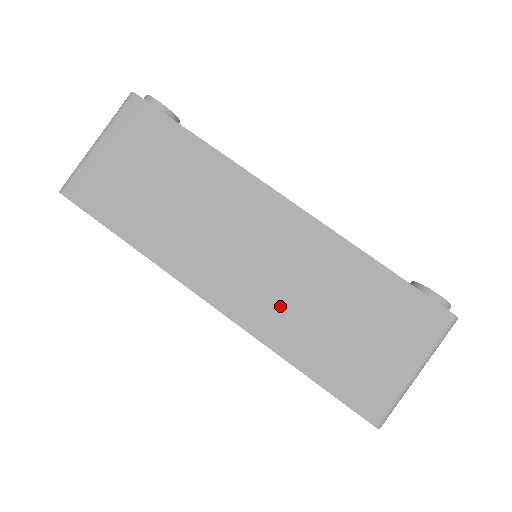
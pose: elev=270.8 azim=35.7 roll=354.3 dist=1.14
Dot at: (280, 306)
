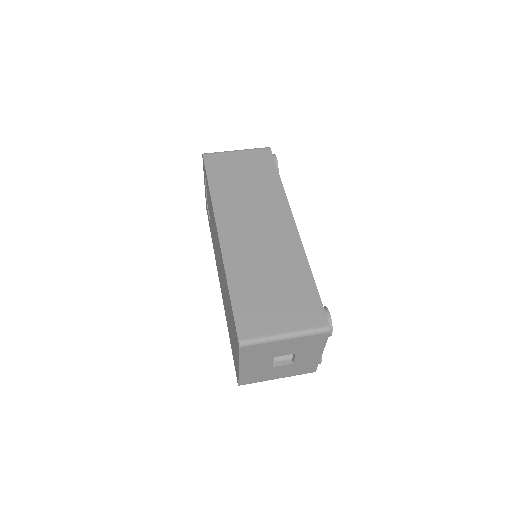
Dot at: (248, 257)
